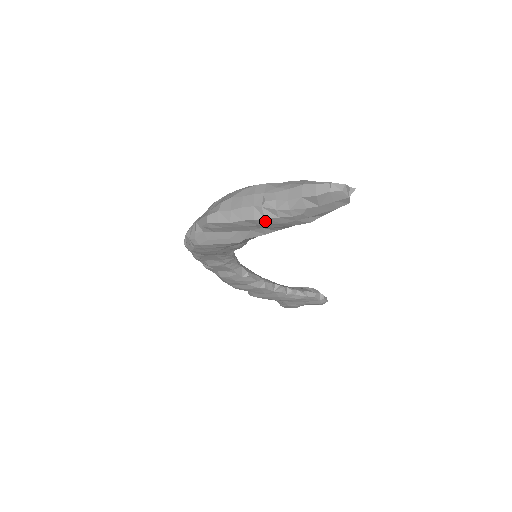
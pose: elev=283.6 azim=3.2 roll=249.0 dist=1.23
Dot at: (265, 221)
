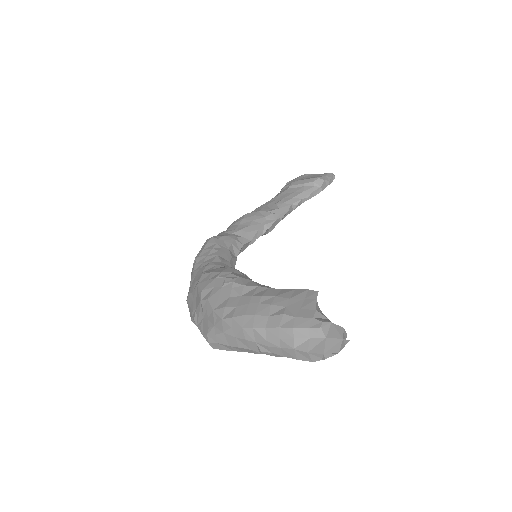
Dot at: occluded
